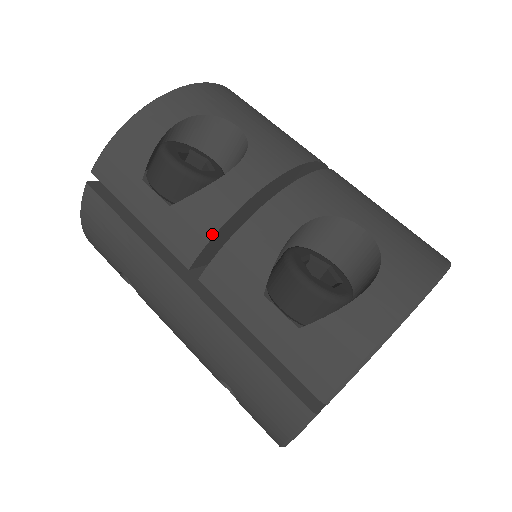
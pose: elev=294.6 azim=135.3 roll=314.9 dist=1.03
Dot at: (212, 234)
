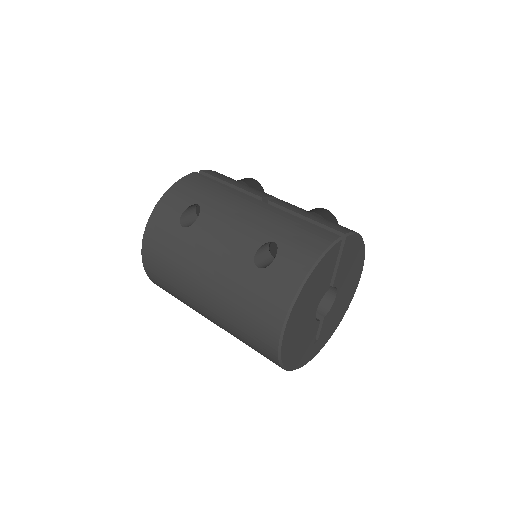
Dot at: (274, 197)
